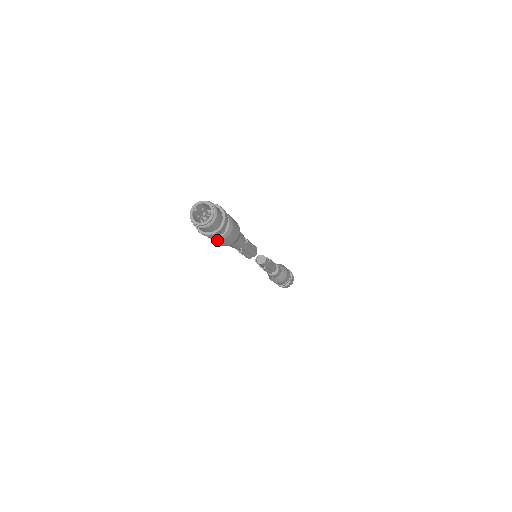
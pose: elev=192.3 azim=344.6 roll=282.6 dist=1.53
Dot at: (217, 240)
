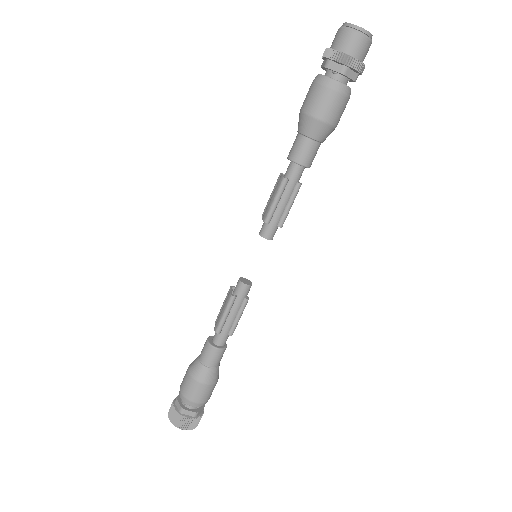
Dot at: (322, 83)
